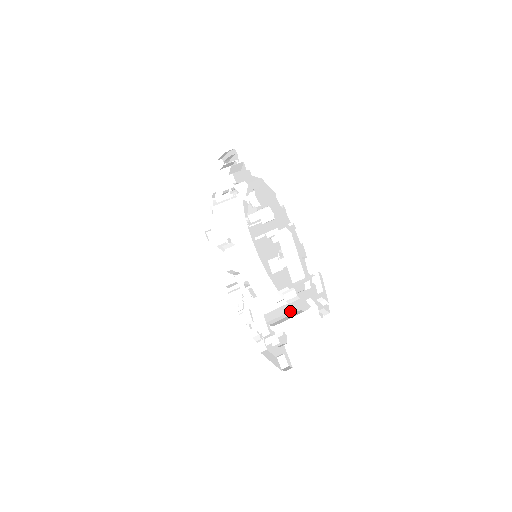
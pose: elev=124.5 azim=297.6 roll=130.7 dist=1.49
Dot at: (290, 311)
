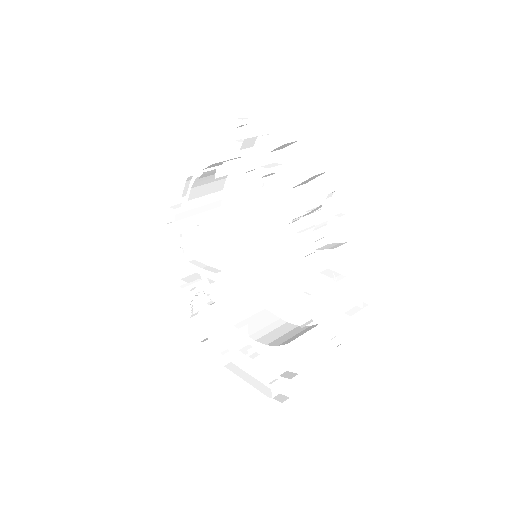
Dot at: (274, 322)
